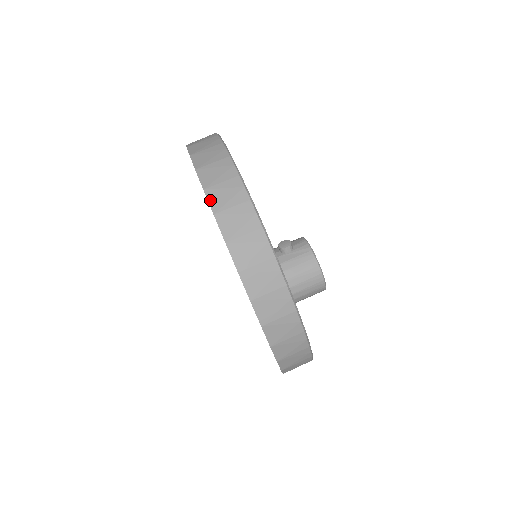
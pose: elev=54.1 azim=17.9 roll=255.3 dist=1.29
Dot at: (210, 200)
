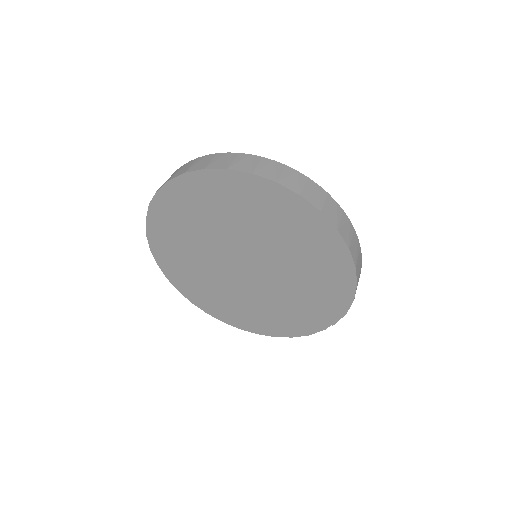
Dot at: (194, 170)
